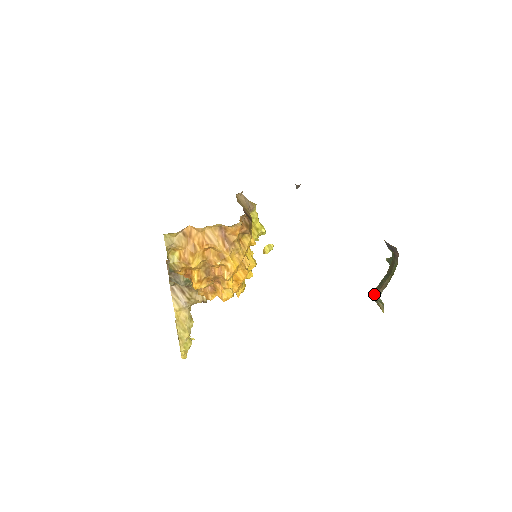
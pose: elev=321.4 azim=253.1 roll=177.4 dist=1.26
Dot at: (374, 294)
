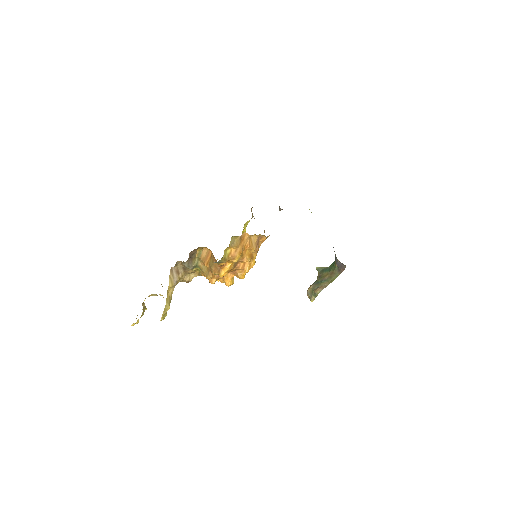
Dot at: (309, 290)
